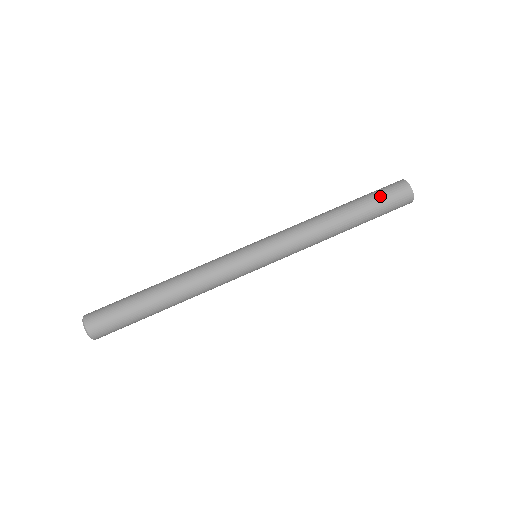
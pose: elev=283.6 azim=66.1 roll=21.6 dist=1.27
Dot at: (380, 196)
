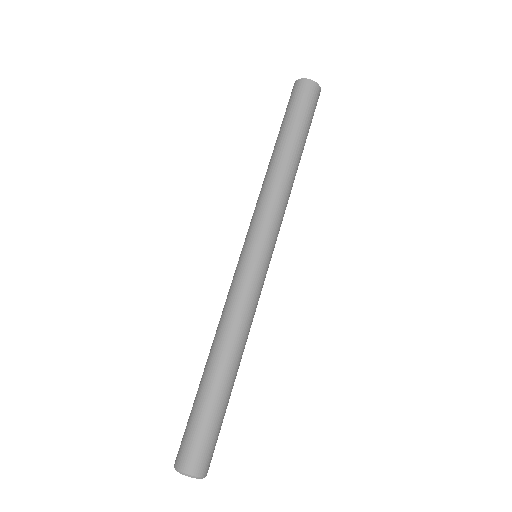
Dot at: (294, 109)
